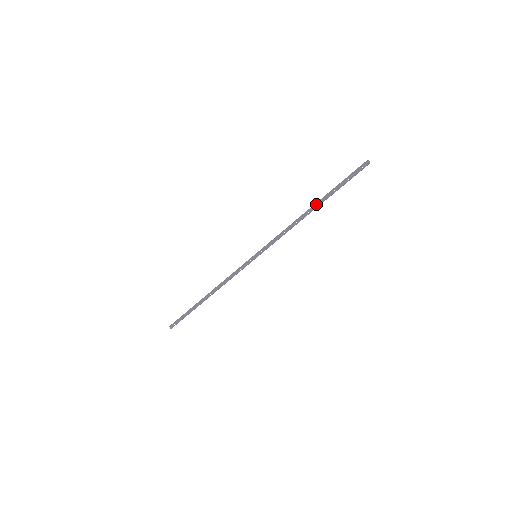
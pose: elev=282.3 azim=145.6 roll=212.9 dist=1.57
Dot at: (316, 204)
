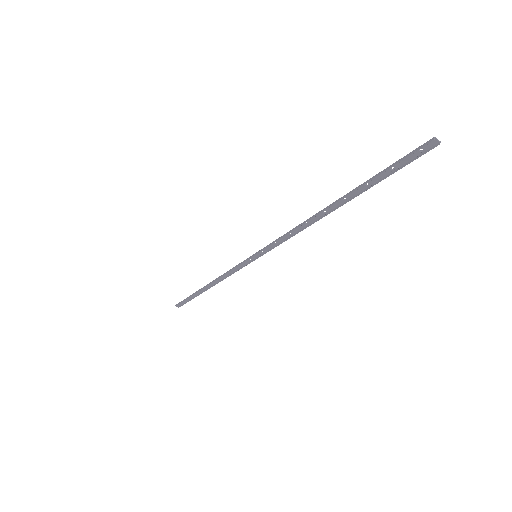
Dot at: (336, 203)
